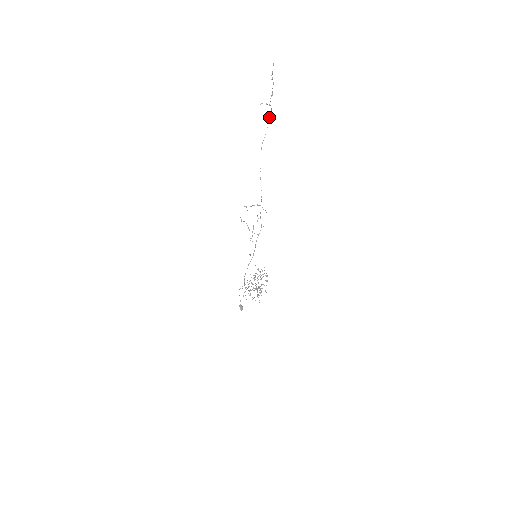
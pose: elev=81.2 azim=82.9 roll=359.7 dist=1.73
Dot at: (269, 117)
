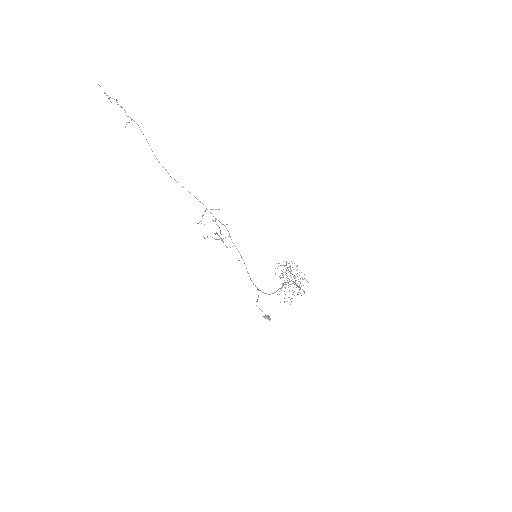
Dot at: occluded
